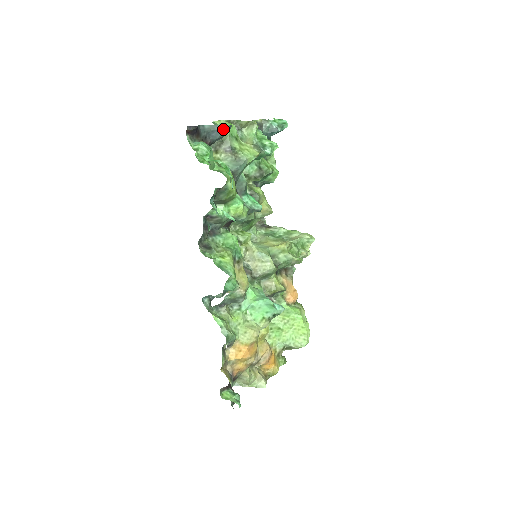
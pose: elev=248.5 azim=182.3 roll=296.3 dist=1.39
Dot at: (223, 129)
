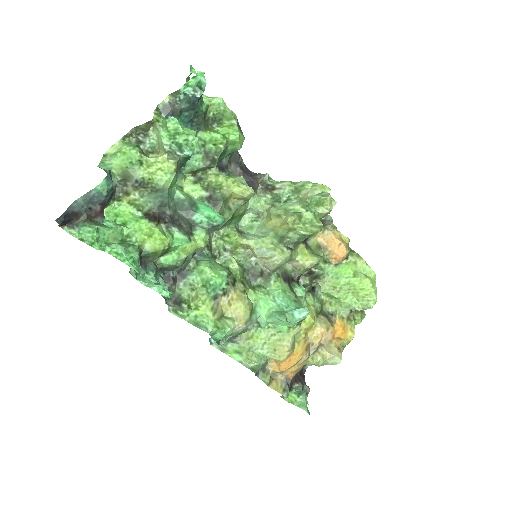
Dot at: (99, 190)
